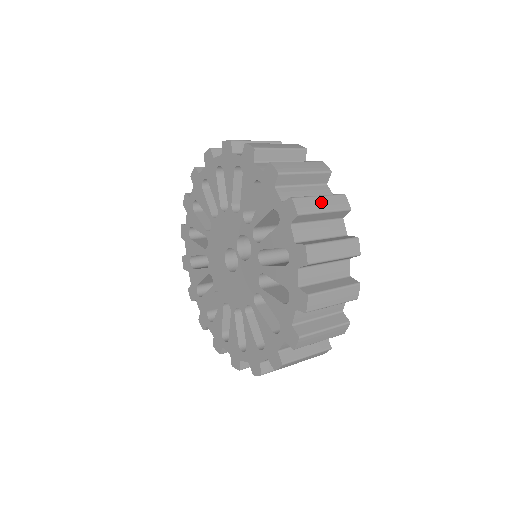
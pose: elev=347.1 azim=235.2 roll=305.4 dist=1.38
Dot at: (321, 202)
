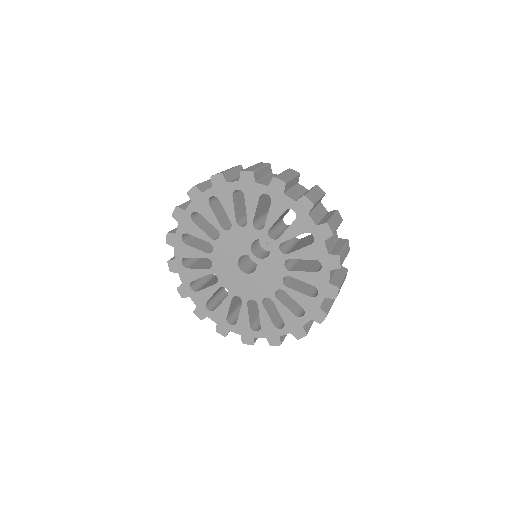
Dot at: (315, 193)
